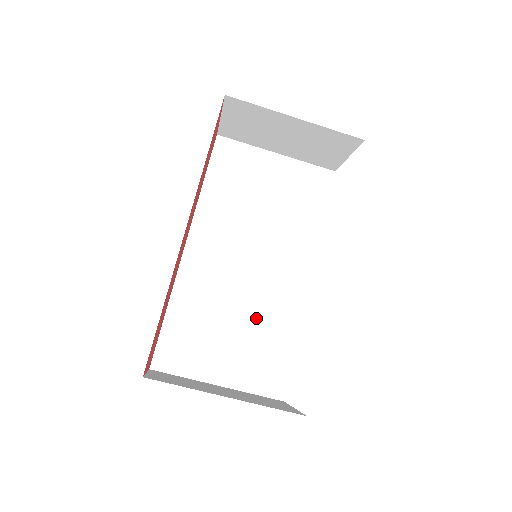
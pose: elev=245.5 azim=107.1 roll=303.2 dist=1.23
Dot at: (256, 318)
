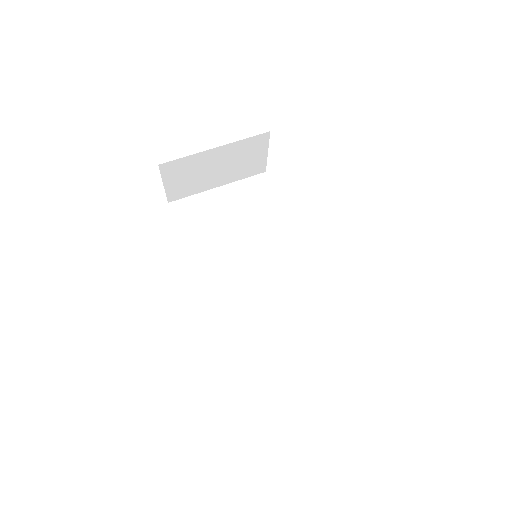
Dot at: (288, 303)
